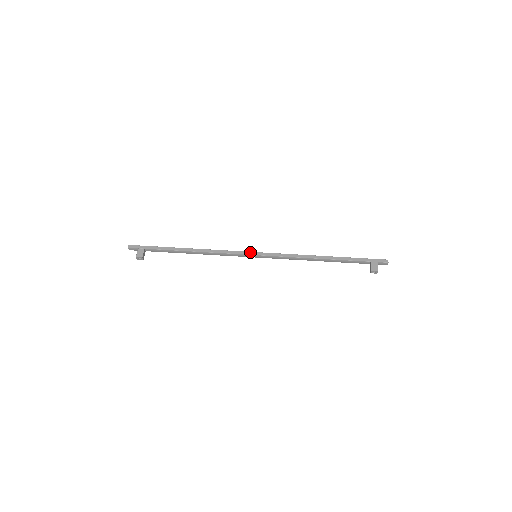
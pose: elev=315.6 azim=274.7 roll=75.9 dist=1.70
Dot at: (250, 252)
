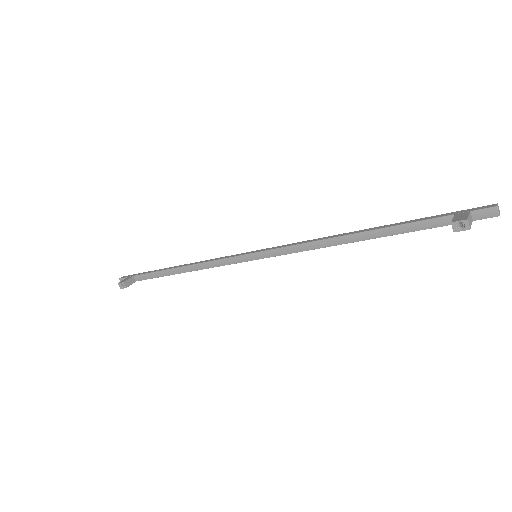
Dot at: (248, 252)
